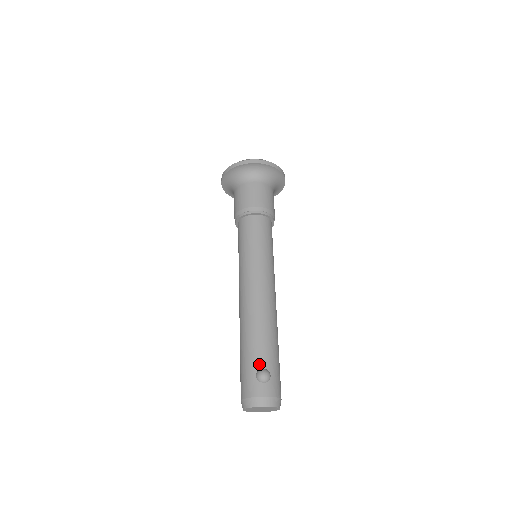
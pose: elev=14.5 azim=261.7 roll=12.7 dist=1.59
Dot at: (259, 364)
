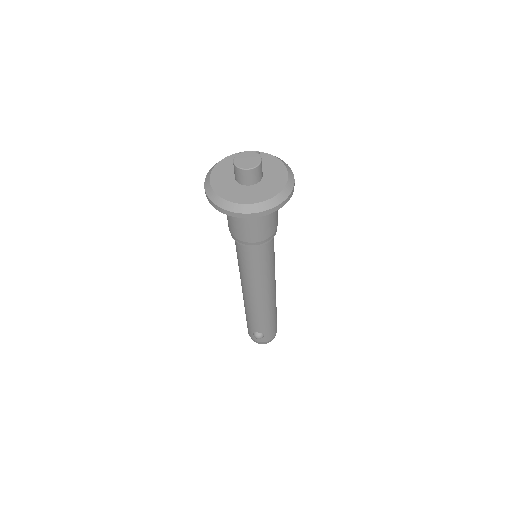
Dot at: (255, 330)
